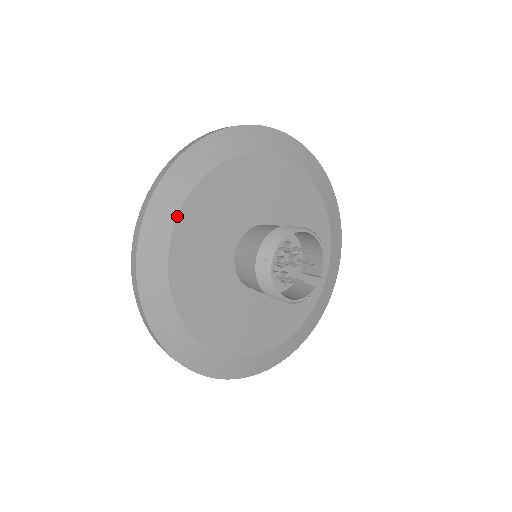
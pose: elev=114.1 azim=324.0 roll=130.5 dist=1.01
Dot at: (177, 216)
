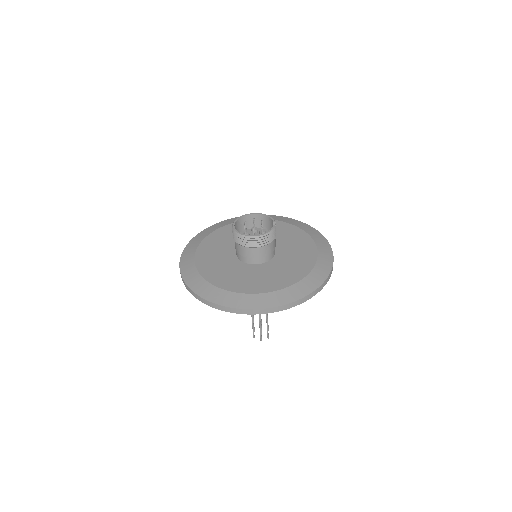
Dot at: (194, 260)
